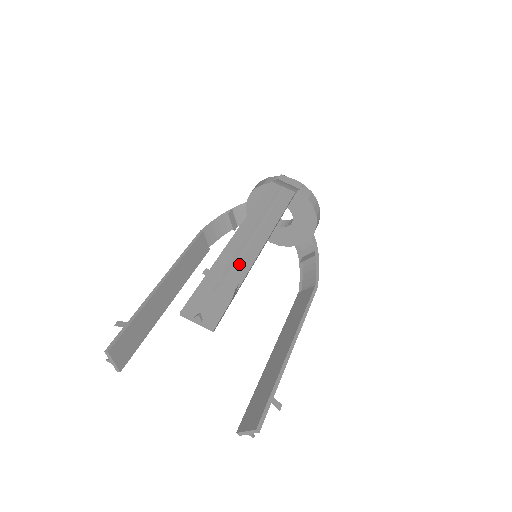
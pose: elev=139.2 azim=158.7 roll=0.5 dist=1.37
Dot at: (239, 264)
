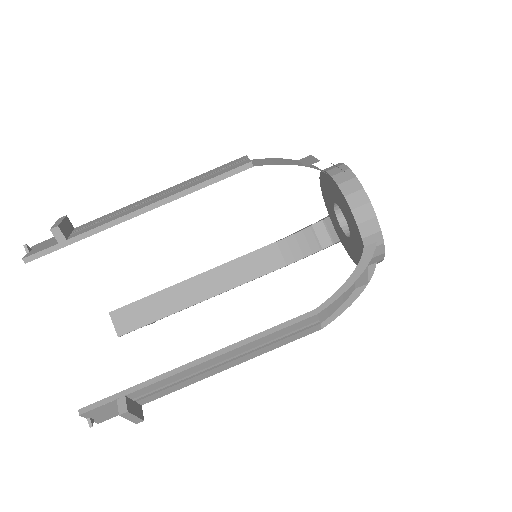
Dot at: (172, 387)
